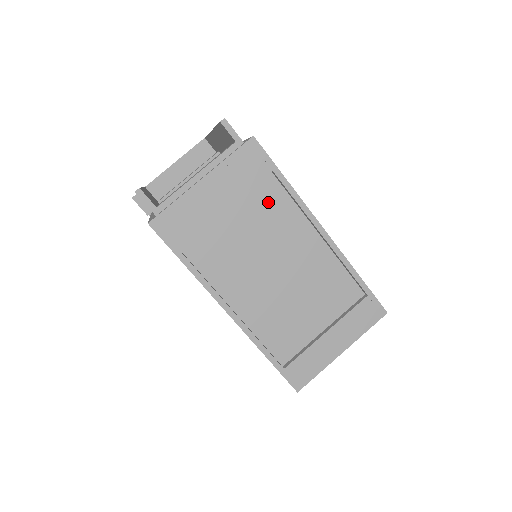
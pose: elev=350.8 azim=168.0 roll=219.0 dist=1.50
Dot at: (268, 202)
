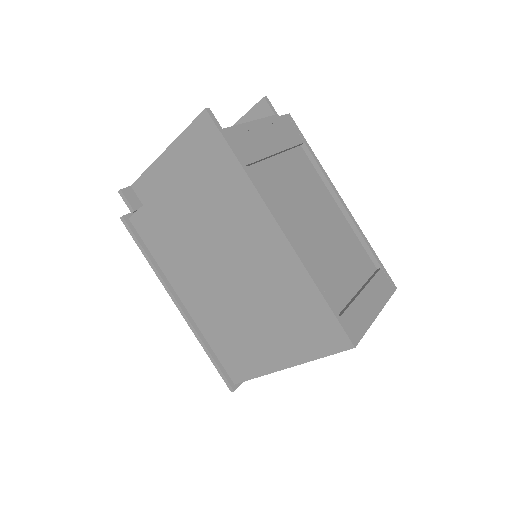
Dot at: (302, 166)
